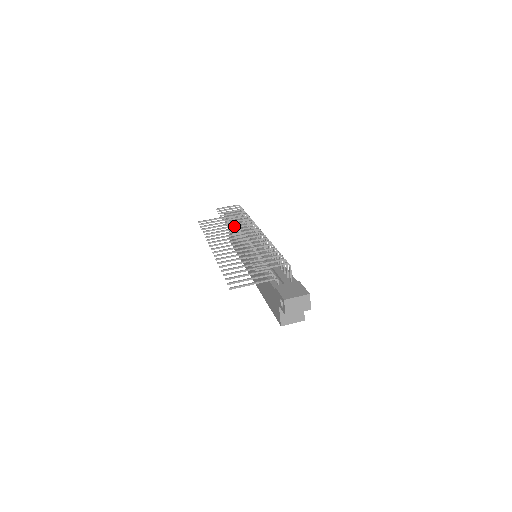
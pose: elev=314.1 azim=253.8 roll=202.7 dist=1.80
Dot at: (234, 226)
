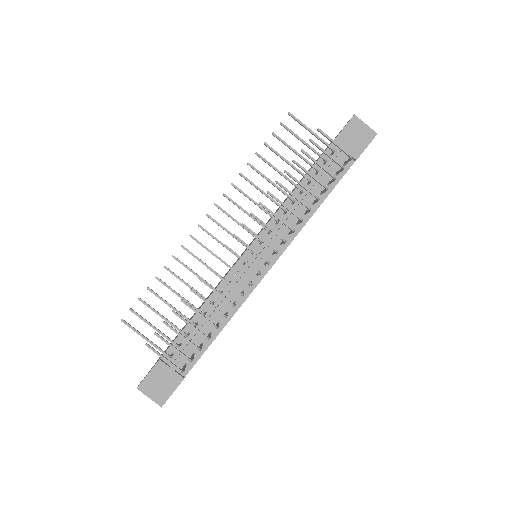
Dot at: occluded
